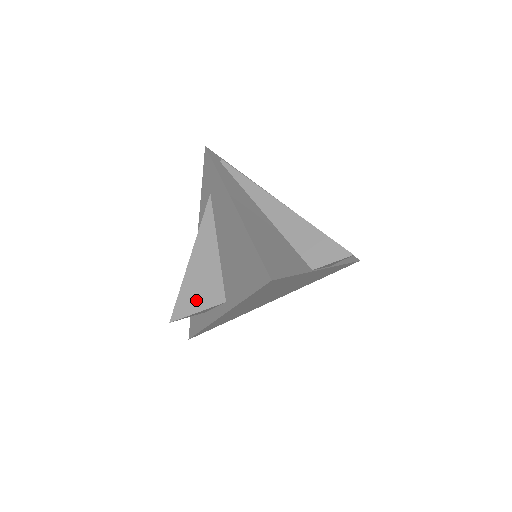
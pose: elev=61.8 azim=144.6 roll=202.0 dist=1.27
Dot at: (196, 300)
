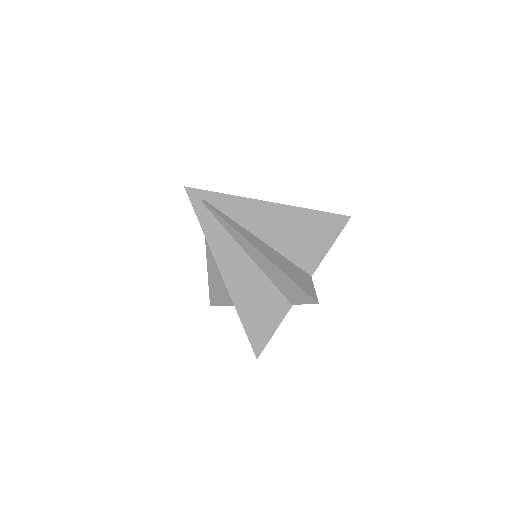
Dot at: (221, 299)
